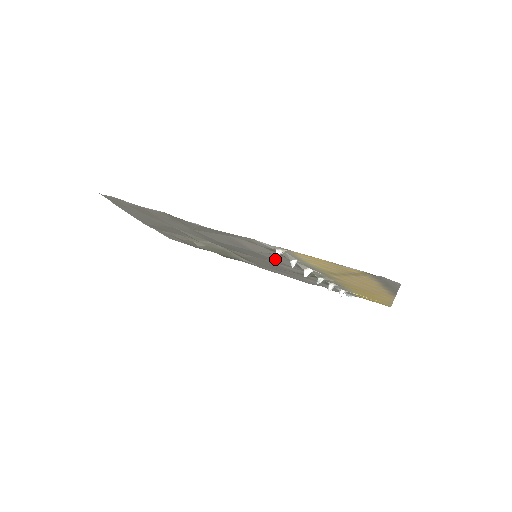
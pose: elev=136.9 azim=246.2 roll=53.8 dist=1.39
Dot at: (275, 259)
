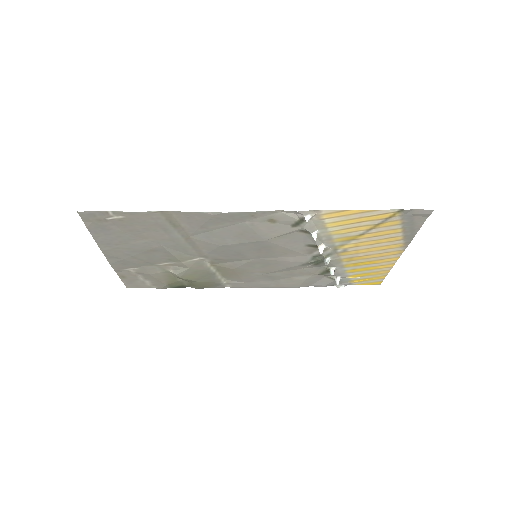
Dot at: (285, 245)
